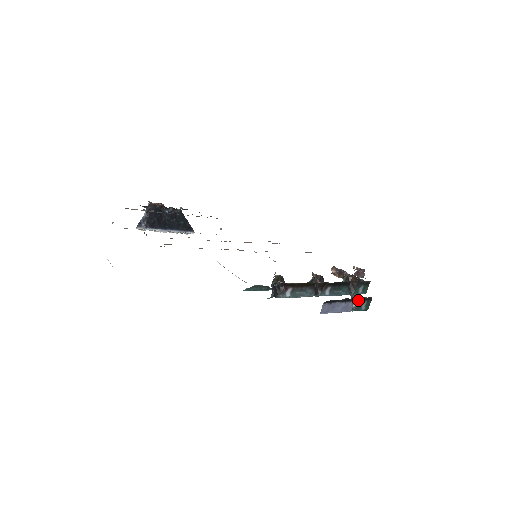
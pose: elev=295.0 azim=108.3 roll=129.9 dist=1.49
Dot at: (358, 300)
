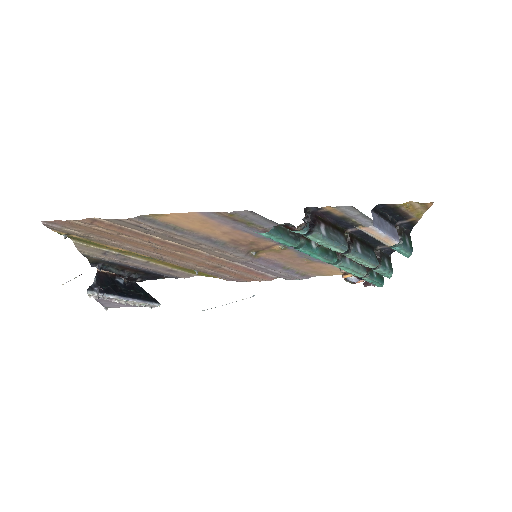
Dot at: (399, 232)
